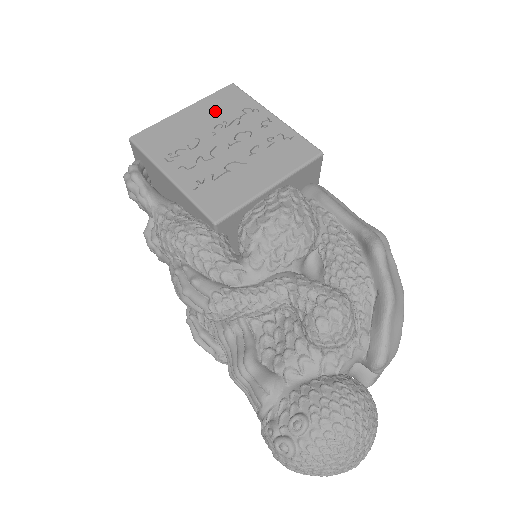
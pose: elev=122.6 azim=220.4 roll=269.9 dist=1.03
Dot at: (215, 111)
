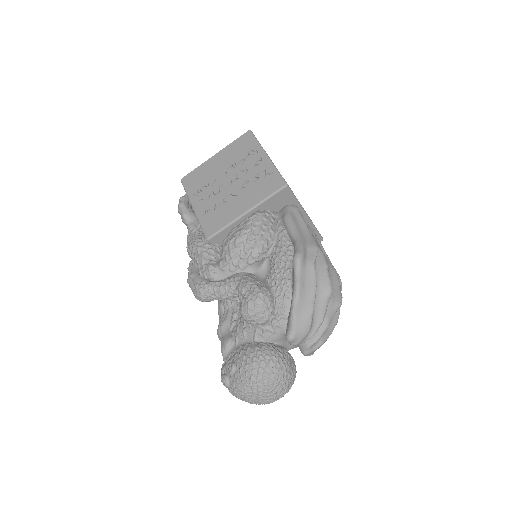
Dot at: (232, 155)
